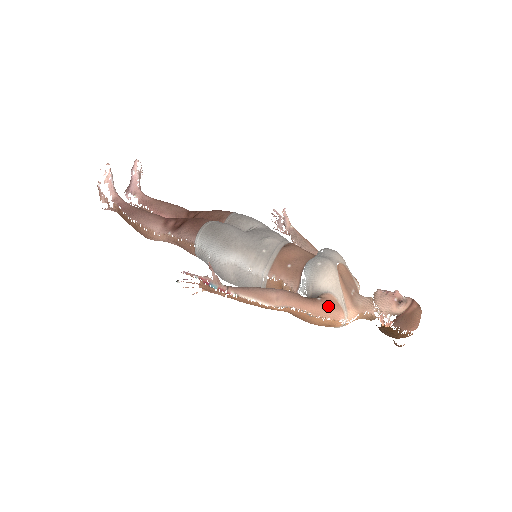
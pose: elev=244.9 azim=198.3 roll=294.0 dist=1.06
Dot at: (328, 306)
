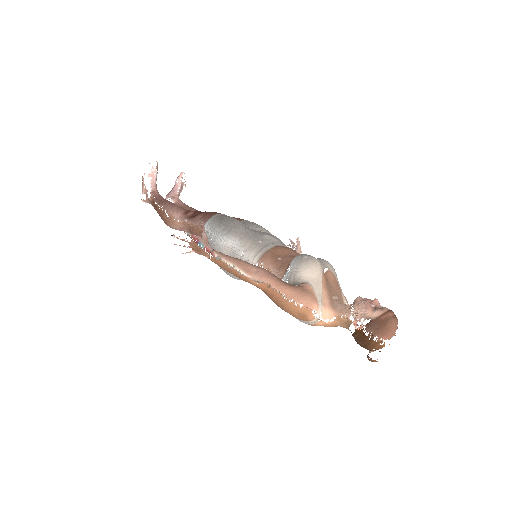
Dot at: (303, 293)
